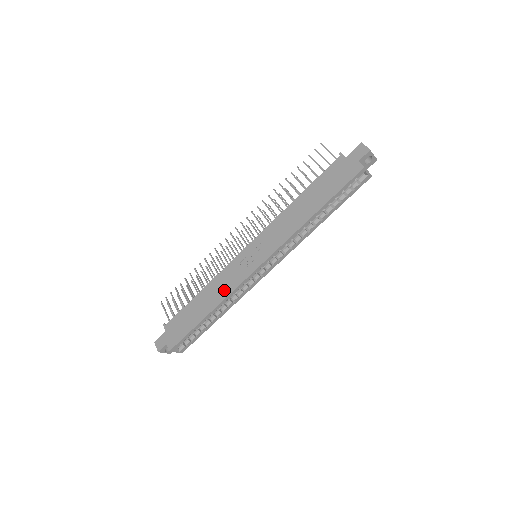
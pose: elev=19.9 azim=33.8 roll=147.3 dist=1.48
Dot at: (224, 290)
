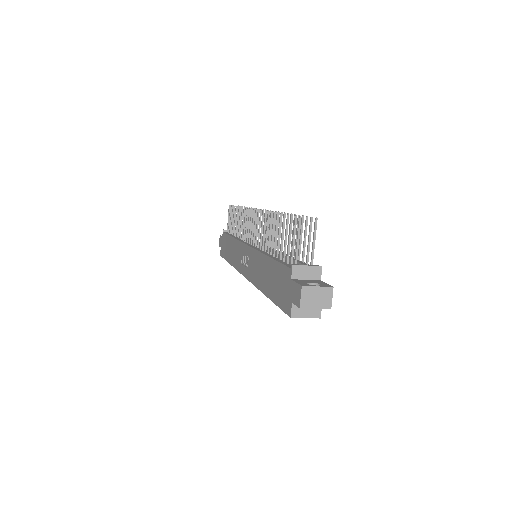
Dot at: (235, 260)
